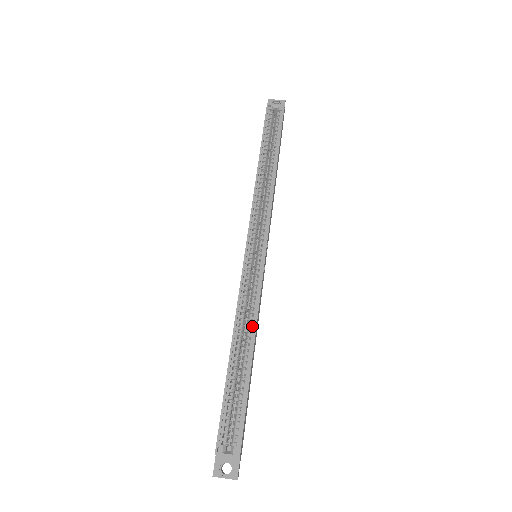
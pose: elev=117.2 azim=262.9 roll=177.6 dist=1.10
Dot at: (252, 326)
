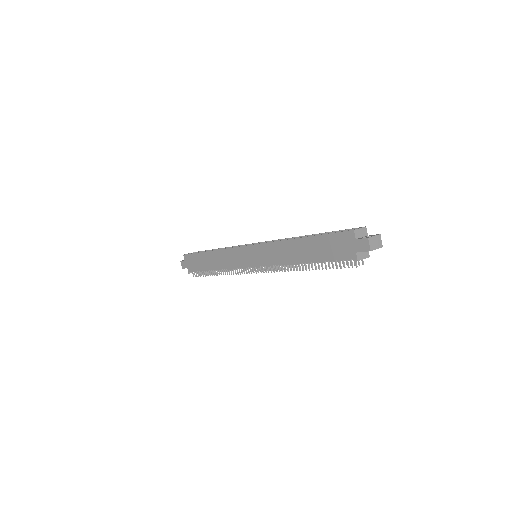
Dot at: occluded
